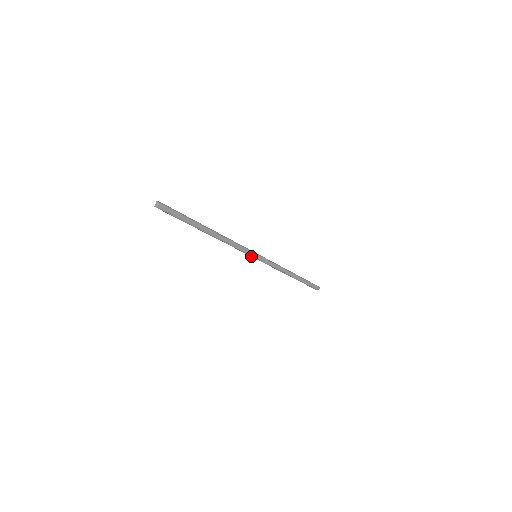
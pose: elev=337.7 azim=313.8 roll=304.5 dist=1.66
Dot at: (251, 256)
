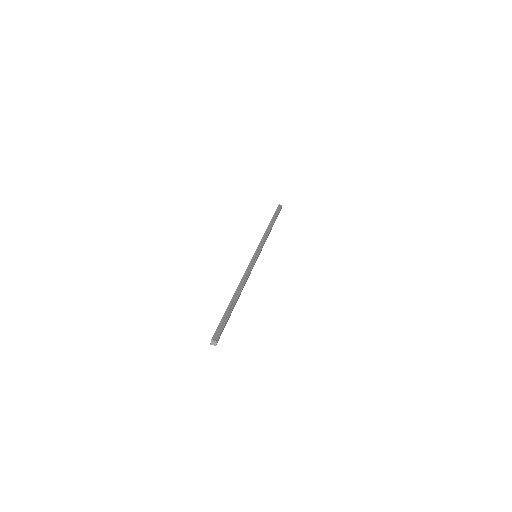
Dot at: occluded
